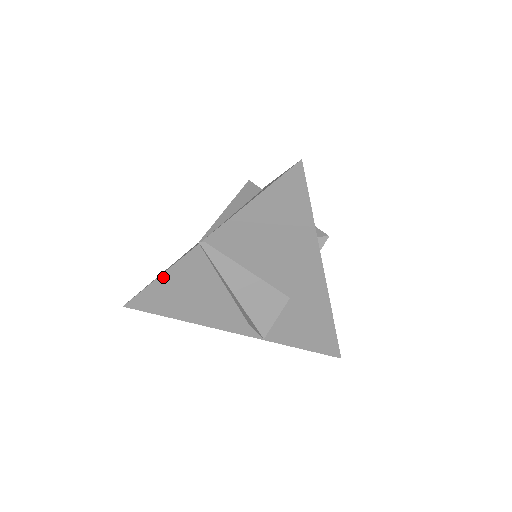
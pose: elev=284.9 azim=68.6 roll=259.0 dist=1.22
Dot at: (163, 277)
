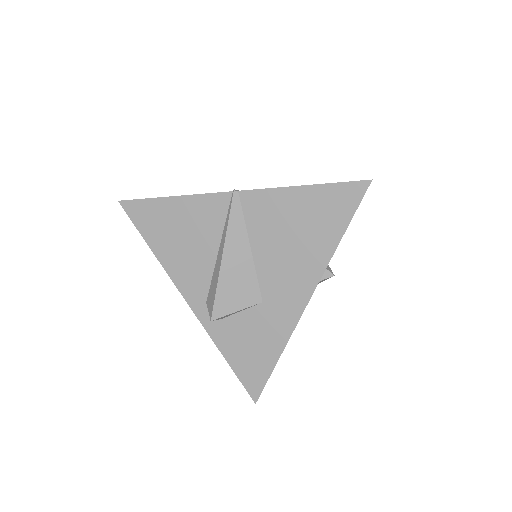
Dot at: (177, 199)
